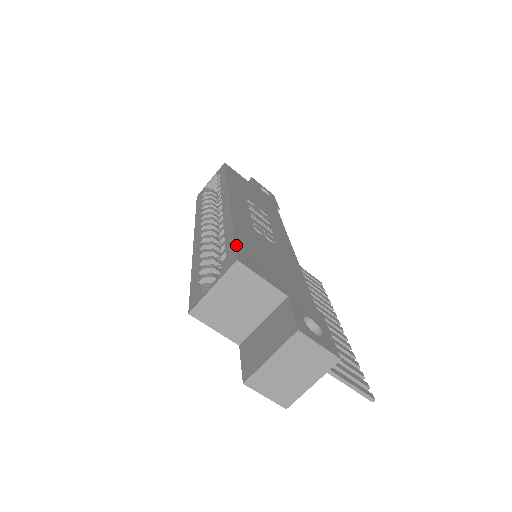
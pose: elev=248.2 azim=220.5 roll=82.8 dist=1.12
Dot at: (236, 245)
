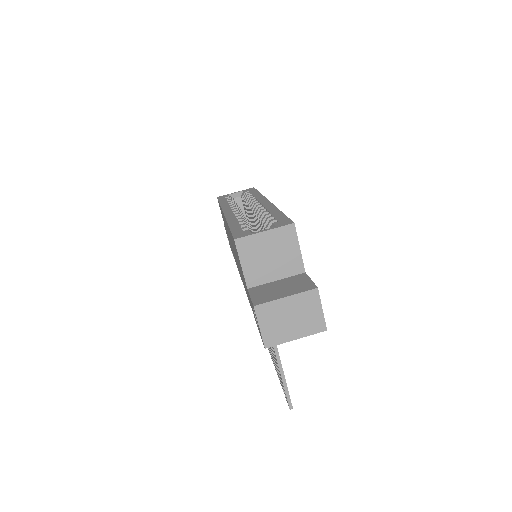
Dot at: (289, 218)
